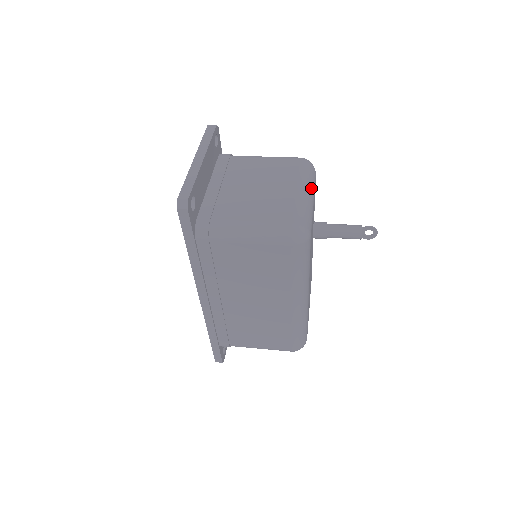
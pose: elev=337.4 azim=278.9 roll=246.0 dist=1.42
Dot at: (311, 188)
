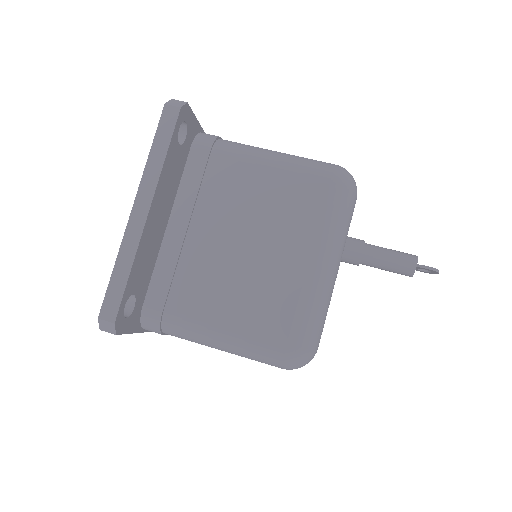
Dot at: (338, 250)
